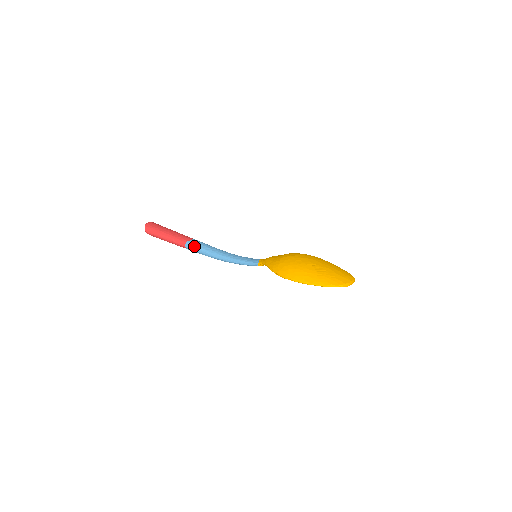
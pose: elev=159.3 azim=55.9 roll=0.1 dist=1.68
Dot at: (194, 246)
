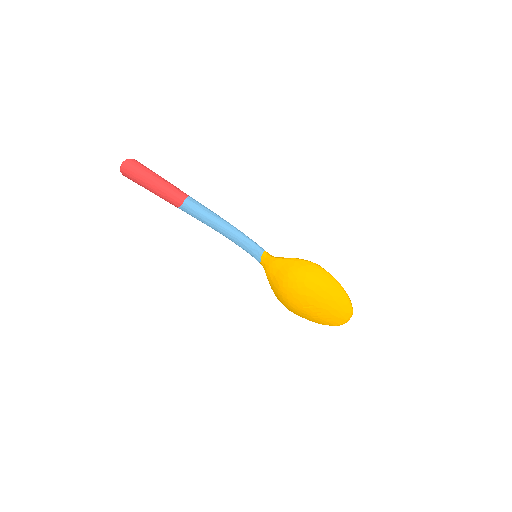
Dot at: occluded
